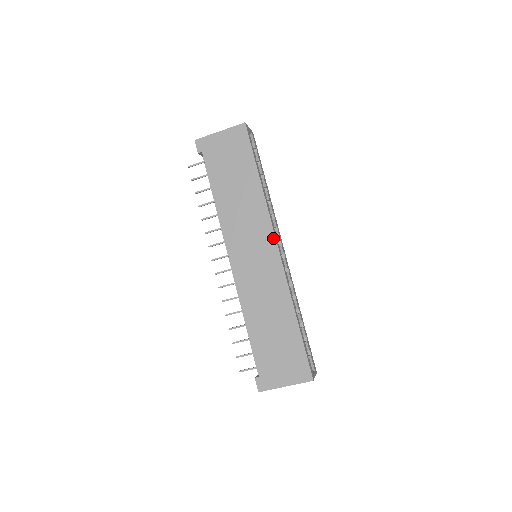
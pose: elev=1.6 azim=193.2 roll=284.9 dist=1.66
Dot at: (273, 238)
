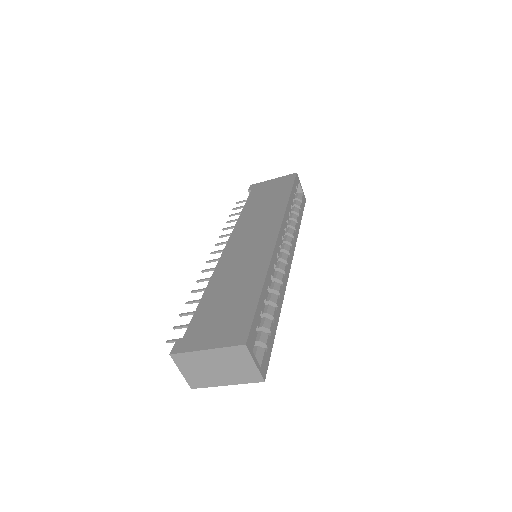
Dot at: (278, 228)
